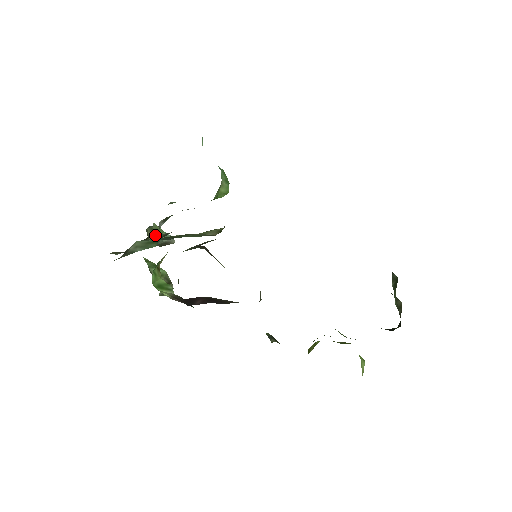
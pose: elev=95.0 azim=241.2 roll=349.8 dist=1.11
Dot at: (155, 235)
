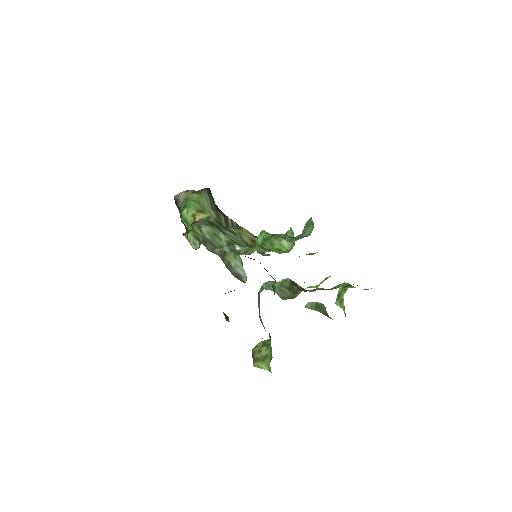
Dot at: (235, 262)
